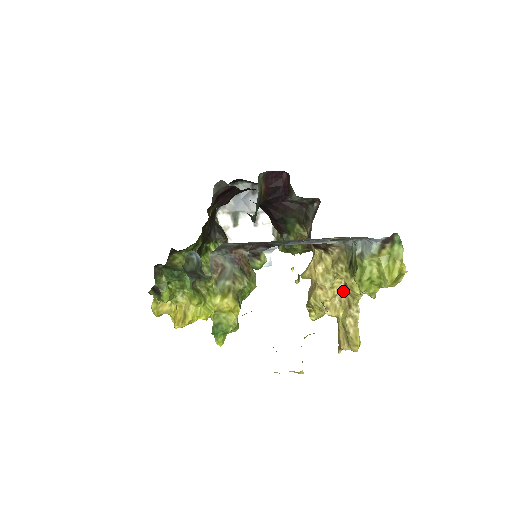
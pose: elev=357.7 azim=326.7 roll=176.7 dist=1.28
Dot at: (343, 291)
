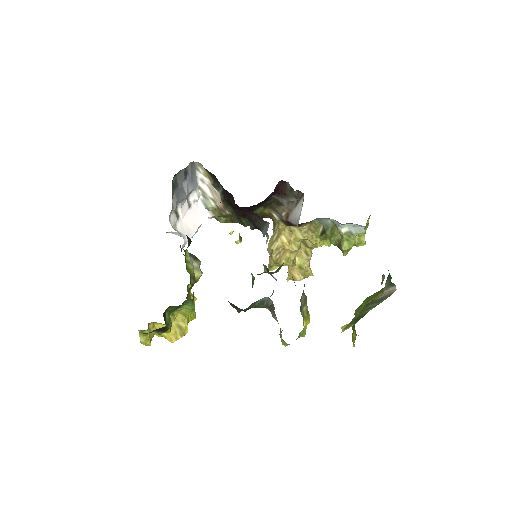
Dot at: occluded
